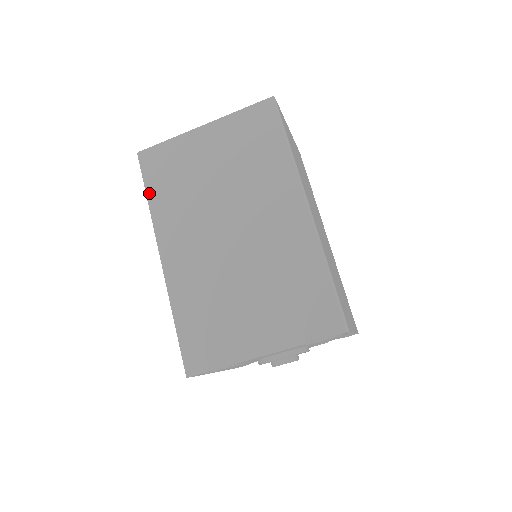
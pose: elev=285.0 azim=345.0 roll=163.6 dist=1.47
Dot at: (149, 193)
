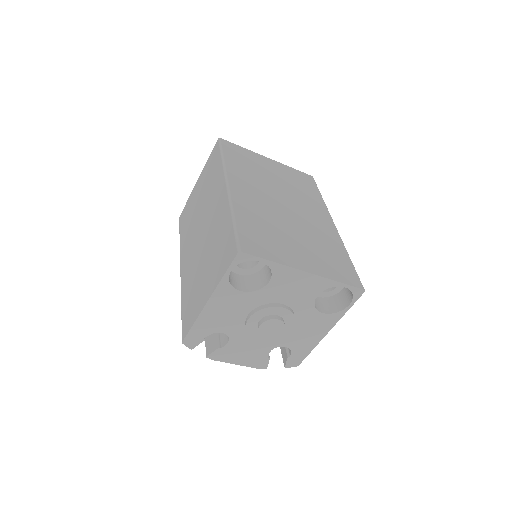
Dot at: (225, 156)
